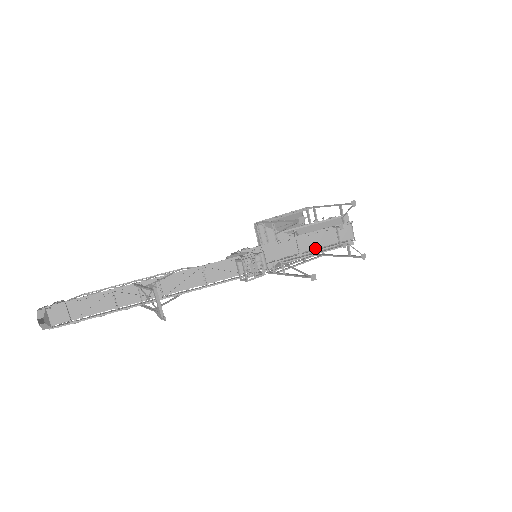
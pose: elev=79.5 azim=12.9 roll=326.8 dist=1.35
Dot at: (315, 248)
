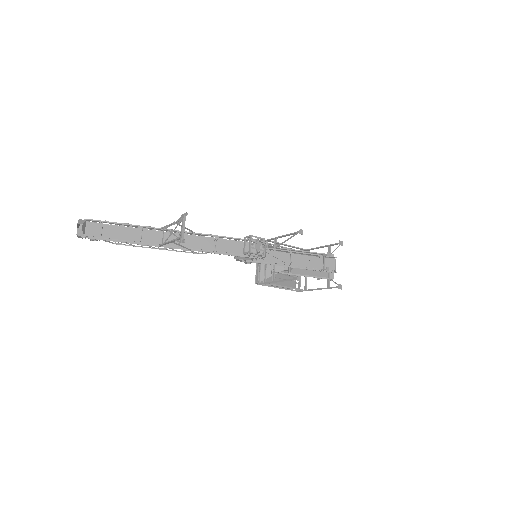
Dot at: (304, 266)
